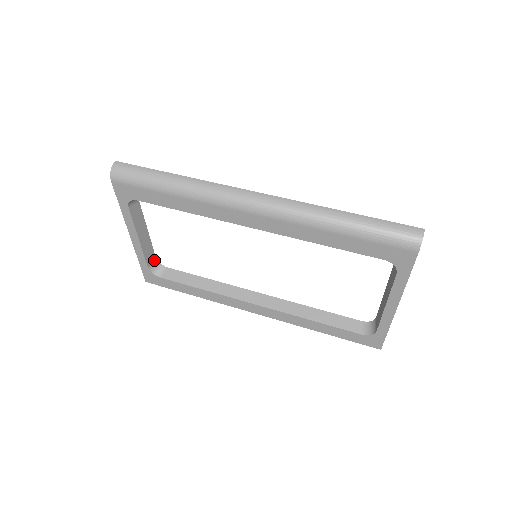
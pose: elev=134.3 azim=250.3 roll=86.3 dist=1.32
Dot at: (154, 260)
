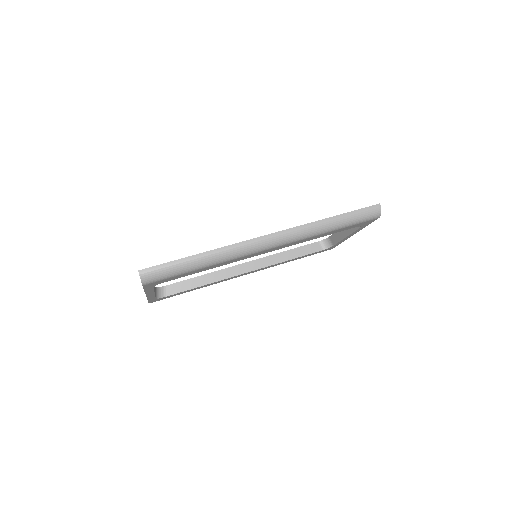
Dot at: (155, 290)
